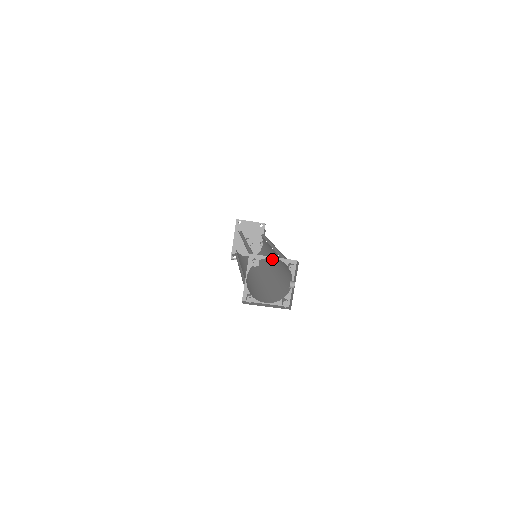
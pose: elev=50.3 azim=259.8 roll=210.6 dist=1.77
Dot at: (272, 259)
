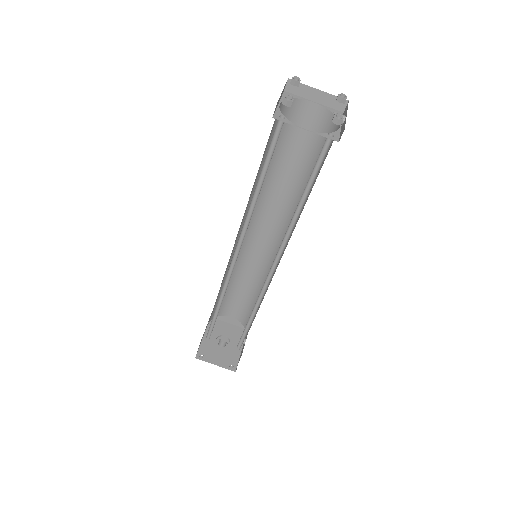
Dot at: (277, 266)
